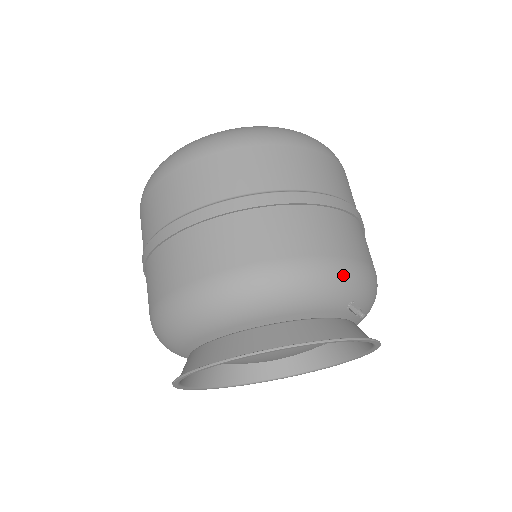
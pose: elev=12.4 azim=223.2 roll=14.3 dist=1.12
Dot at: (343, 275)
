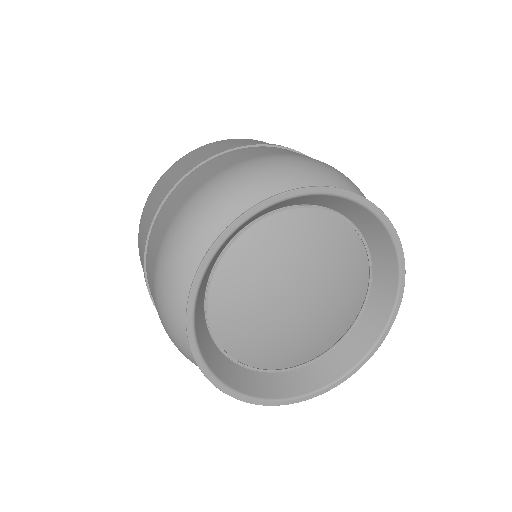
Dot at: (362, 193)
